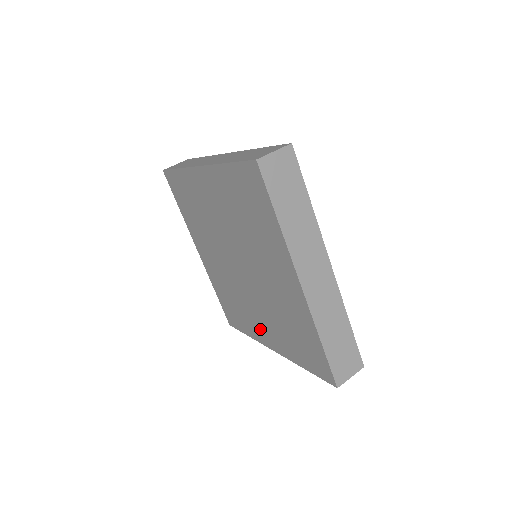
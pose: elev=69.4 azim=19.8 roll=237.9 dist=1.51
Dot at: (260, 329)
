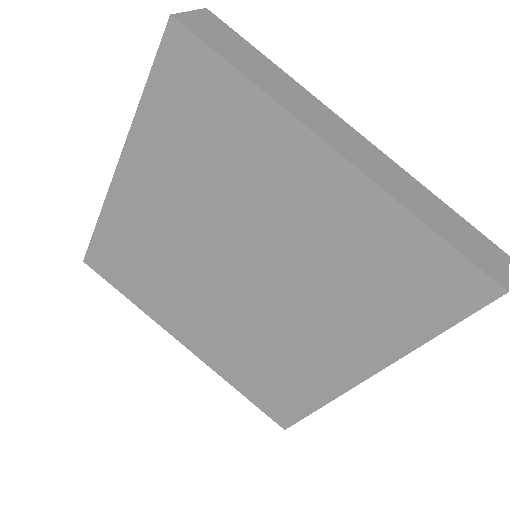
Dot at: (183, 321)
